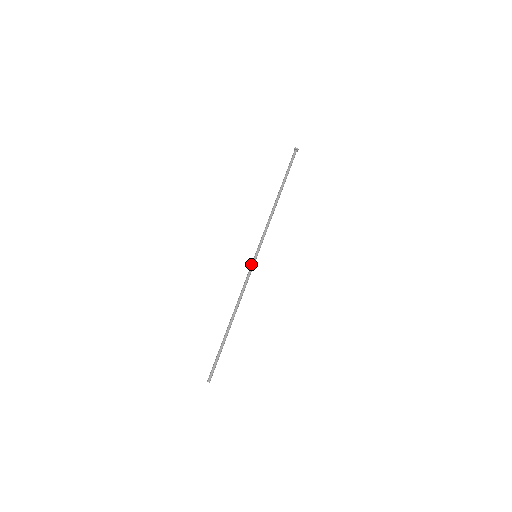
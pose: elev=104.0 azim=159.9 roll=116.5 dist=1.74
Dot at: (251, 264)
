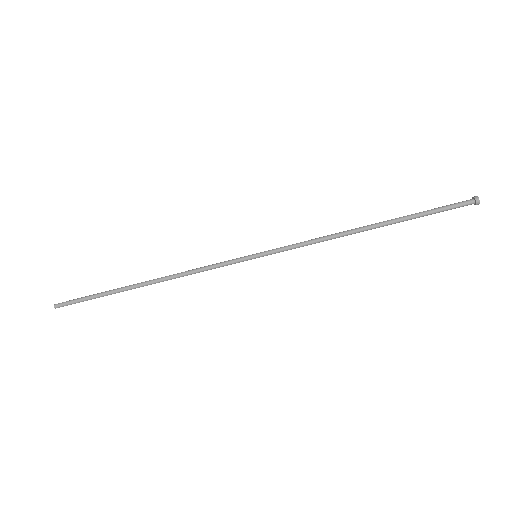
Dot at: (239, 258)
